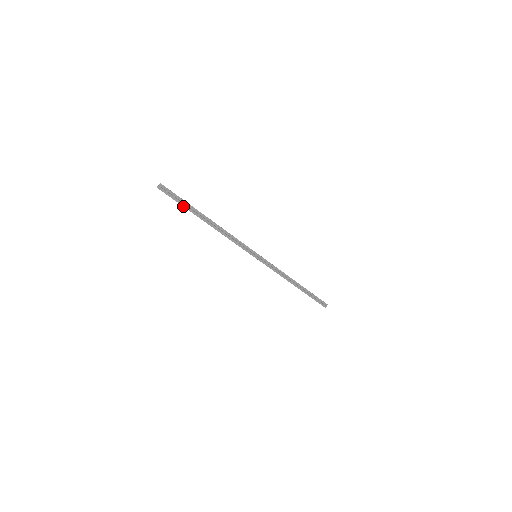
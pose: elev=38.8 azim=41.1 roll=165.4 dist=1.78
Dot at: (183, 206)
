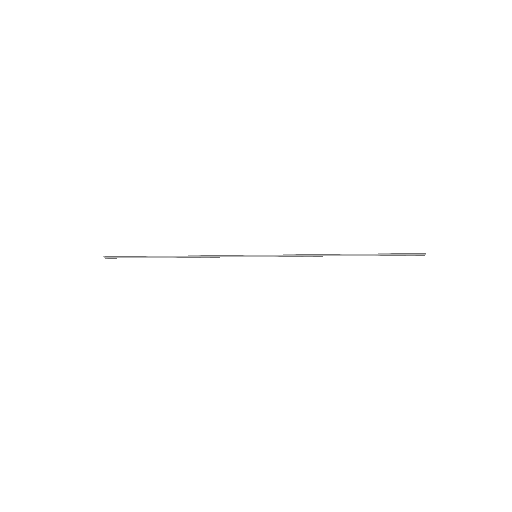
Dot at: occluded
